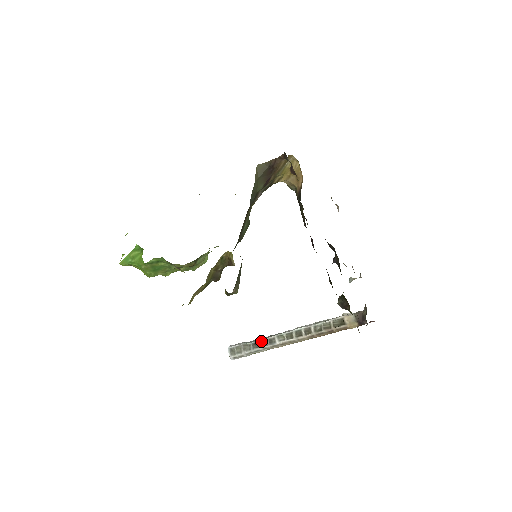
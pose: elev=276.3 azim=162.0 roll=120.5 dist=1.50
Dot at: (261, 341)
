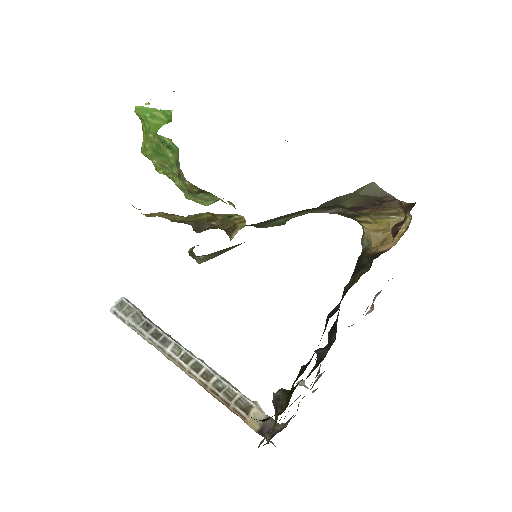
Dot at: (156, 329)
